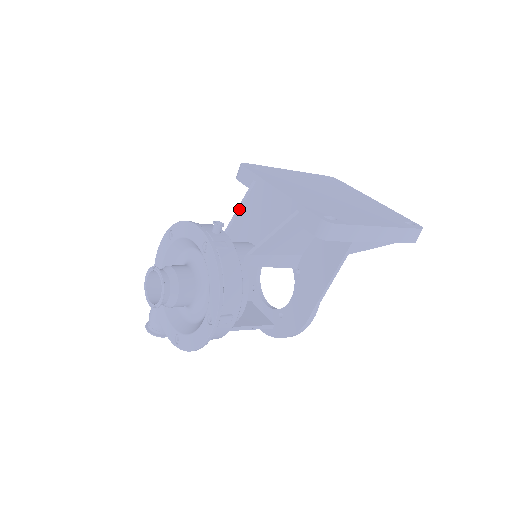
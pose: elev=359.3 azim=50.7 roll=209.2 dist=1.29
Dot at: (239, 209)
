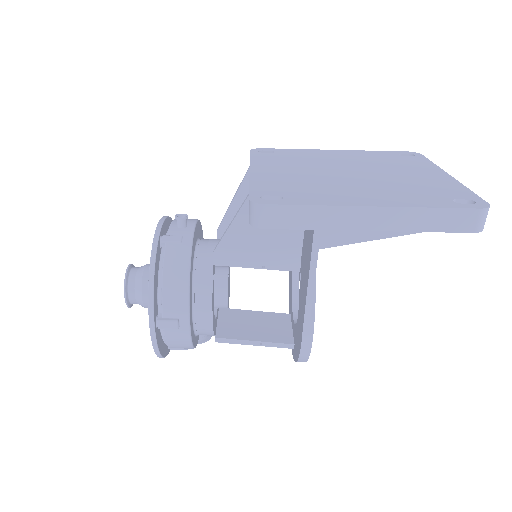
Dot at: (232, 201)
